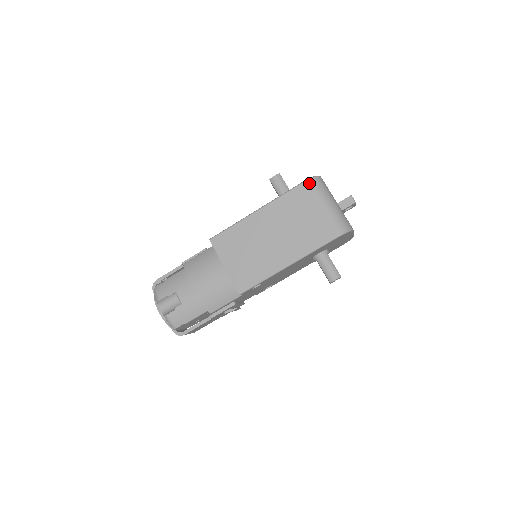
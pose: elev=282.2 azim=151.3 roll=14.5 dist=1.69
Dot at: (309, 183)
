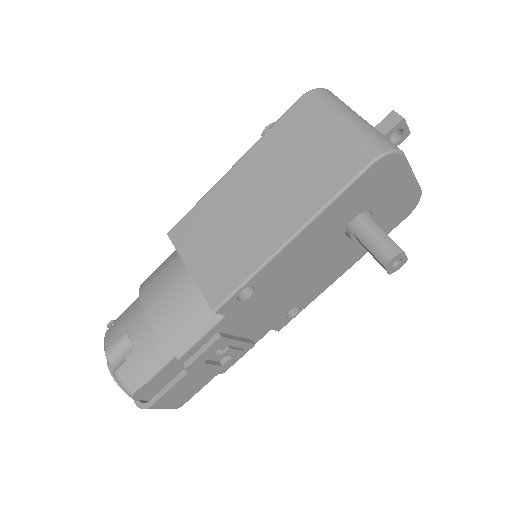
Dot at: (306, 98)
